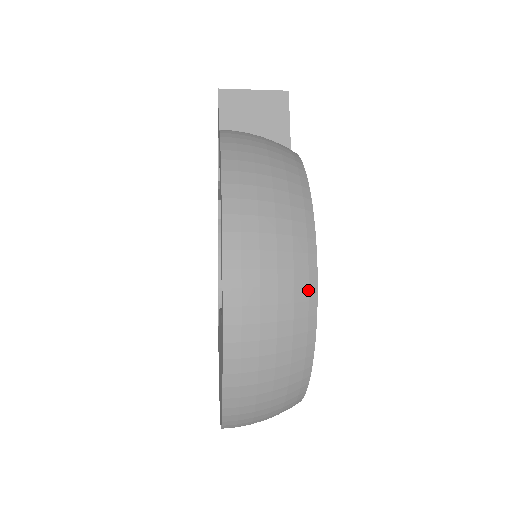
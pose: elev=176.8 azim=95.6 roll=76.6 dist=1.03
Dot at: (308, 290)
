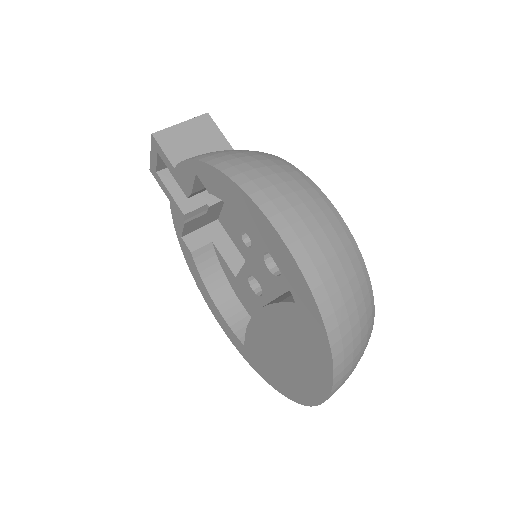
Dot at: (346, 235)
